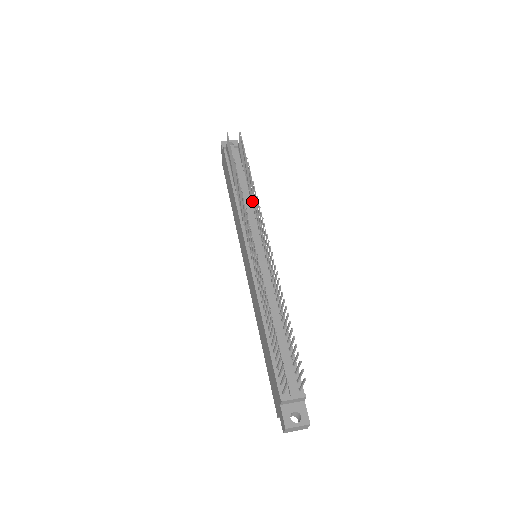
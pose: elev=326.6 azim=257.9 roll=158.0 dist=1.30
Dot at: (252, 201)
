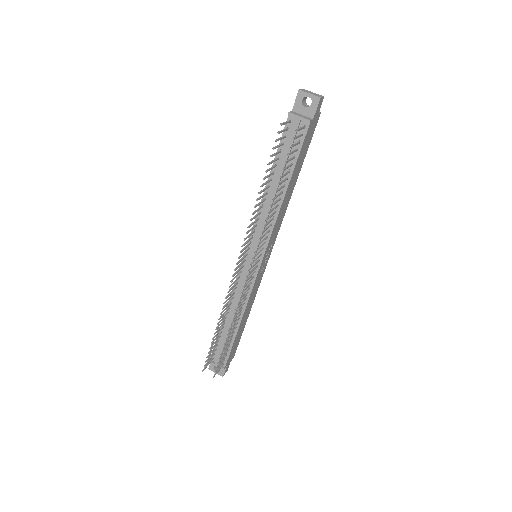
Dot at: (273, 213)
